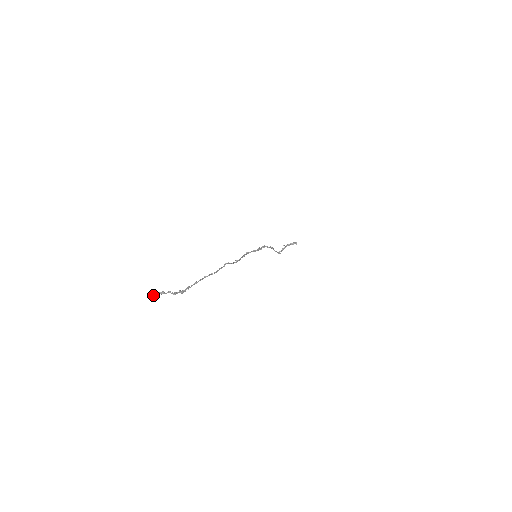
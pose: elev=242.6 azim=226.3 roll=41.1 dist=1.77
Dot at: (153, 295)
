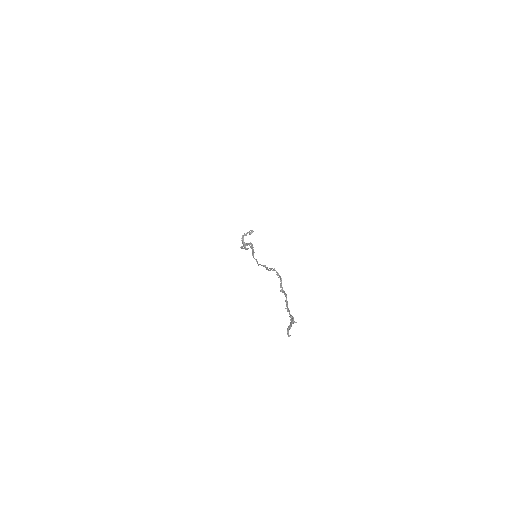
Dot at: (288, 335)
